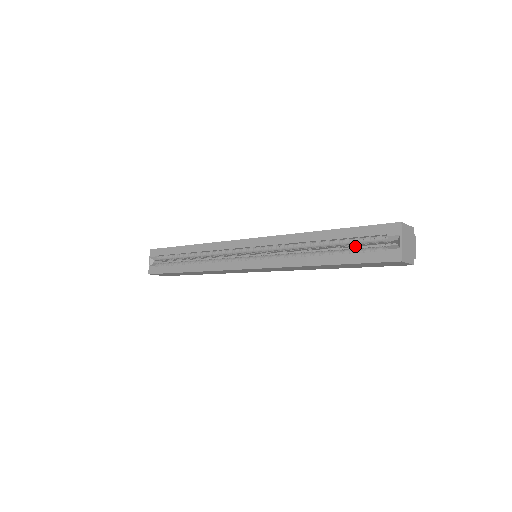
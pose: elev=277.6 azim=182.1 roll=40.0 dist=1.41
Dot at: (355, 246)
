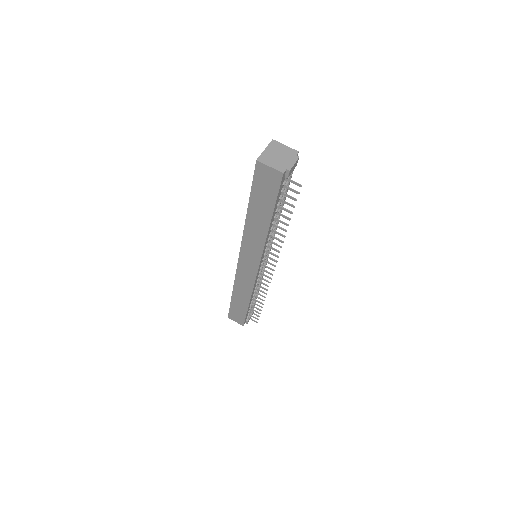
Dot at: occluded
